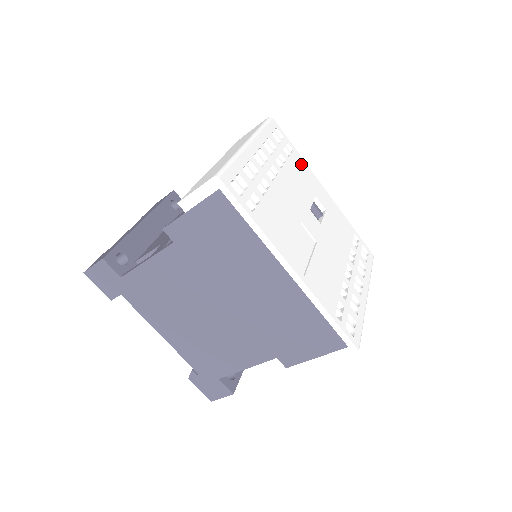
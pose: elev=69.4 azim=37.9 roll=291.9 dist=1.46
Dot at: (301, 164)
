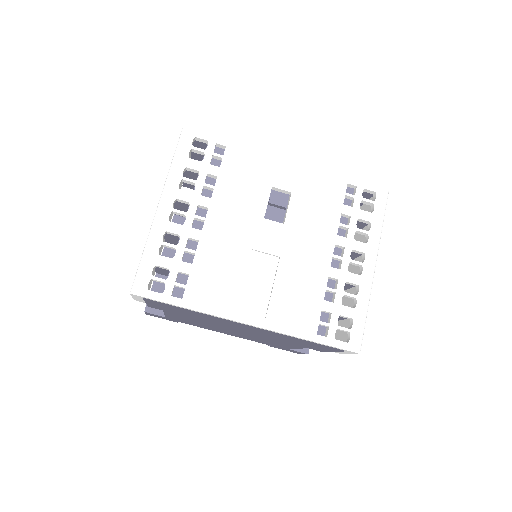
Dot at: (242, 157)
